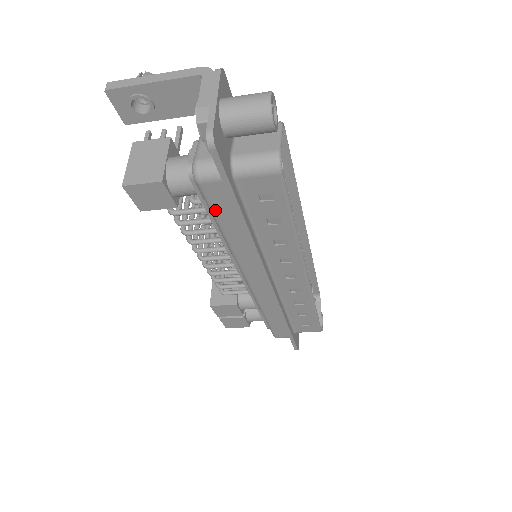
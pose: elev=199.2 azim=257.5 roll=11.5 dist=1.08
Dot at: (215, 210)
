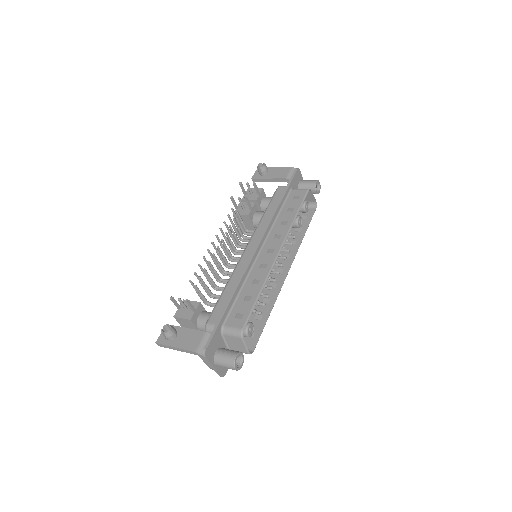
Dot at: occluded
